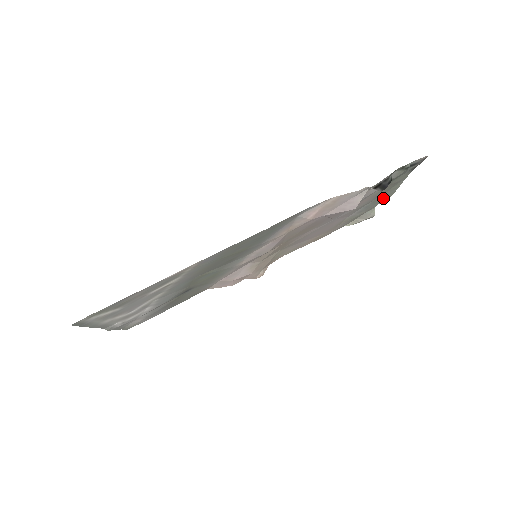
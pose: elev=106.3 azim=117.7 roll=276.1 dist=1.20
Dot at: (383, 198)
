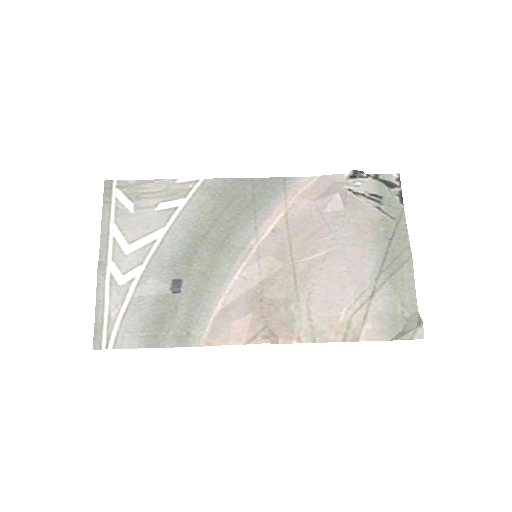
Dot at: (400, 255)
